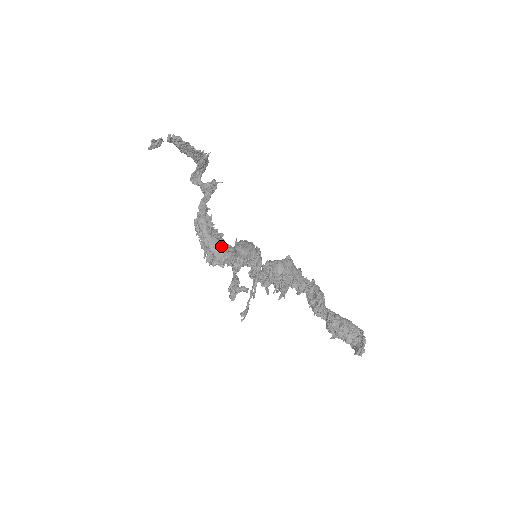
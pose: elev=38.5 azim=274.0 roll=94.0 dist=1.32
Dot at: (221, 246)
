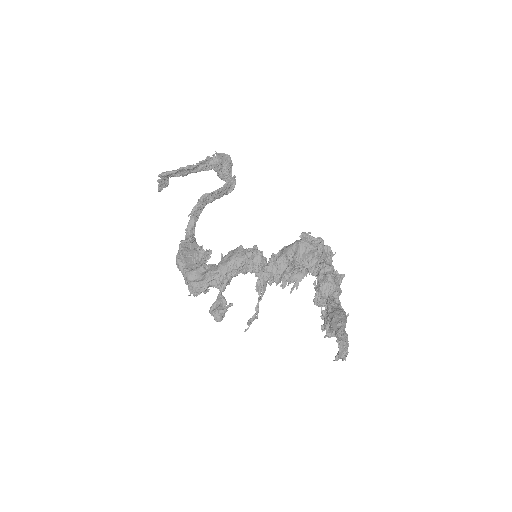
Dot at: (193, 278)
